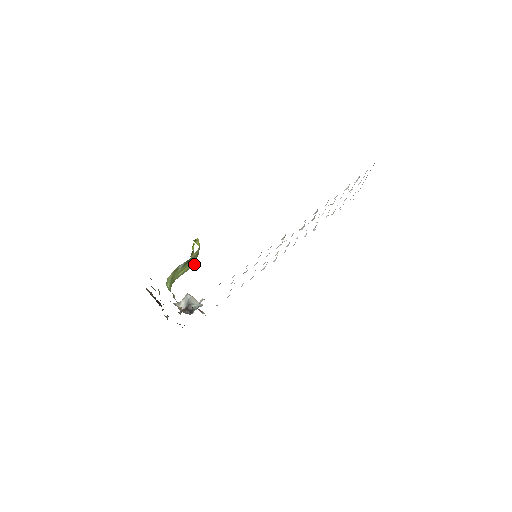
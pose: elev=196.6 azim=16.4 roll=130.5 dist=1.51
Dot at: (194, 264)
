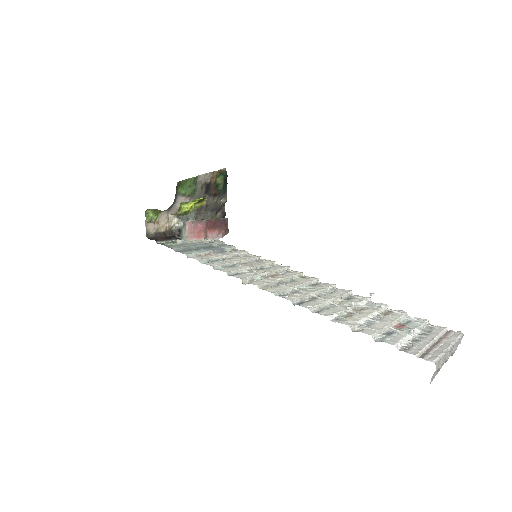
Dot at: (187, 214)
